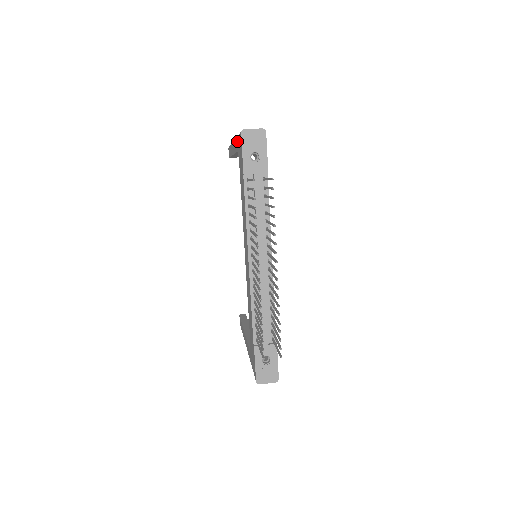
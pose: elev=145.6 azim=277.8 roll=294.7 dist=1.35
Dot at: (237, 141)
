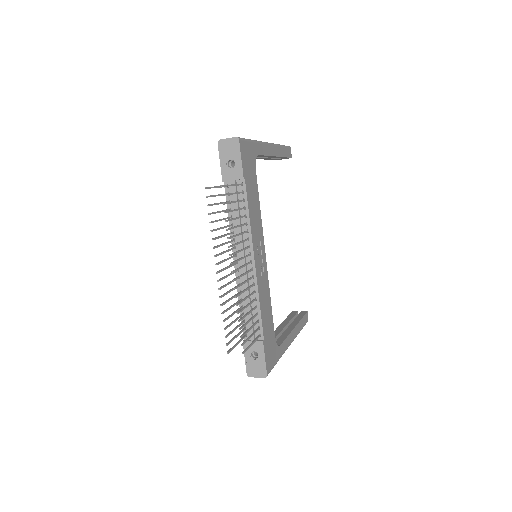
Dot at: occluded
